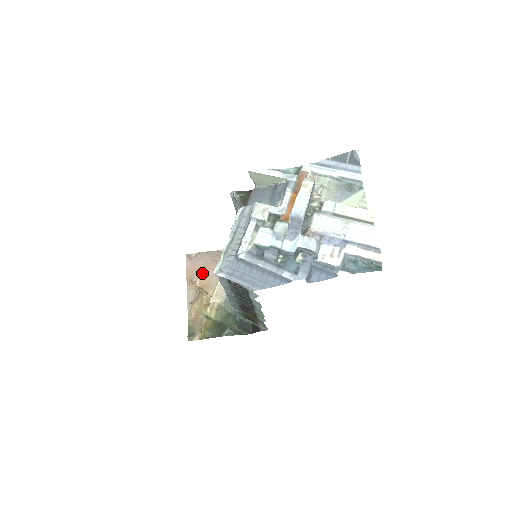
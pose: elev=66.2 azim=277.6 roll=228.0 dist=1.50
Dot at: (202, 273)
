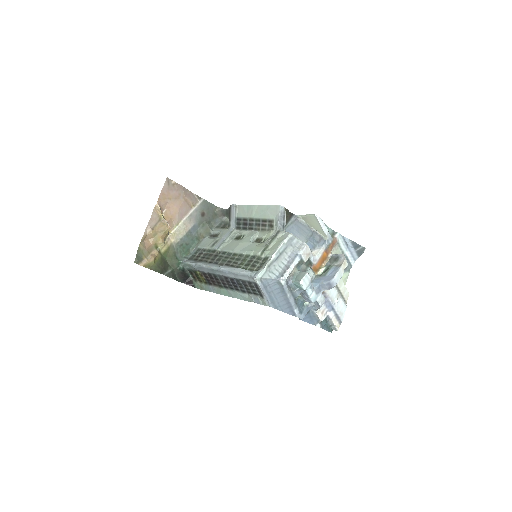
Dot at: (172, 205)
